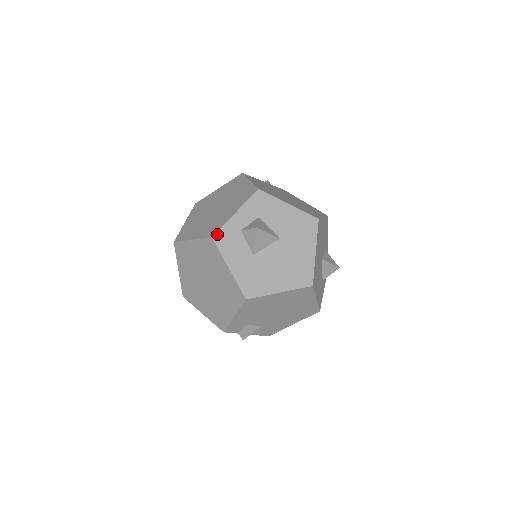
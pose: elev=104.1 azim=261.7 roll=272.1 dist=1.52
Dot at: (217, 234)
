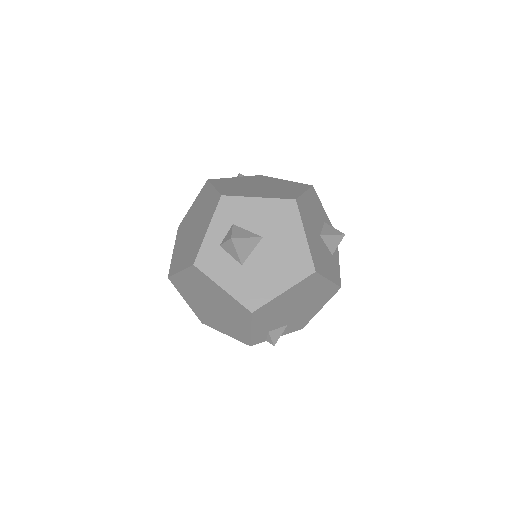
Dot at: (197, 259)
